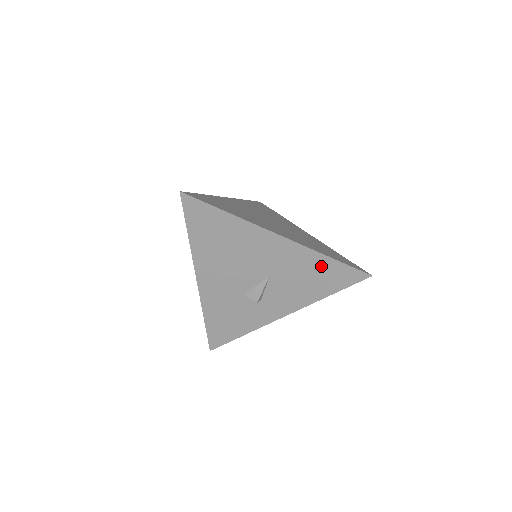
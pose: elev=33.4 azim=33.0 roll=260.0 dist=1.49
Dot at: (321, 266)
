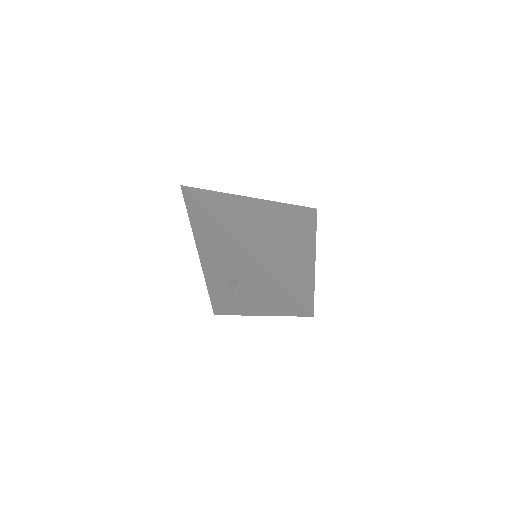
Dot at: (274, 287)
